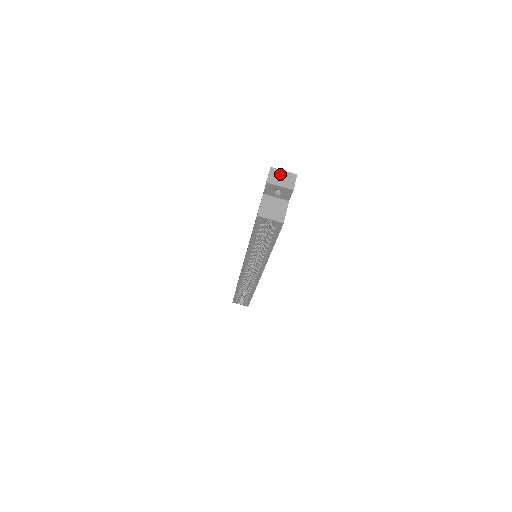
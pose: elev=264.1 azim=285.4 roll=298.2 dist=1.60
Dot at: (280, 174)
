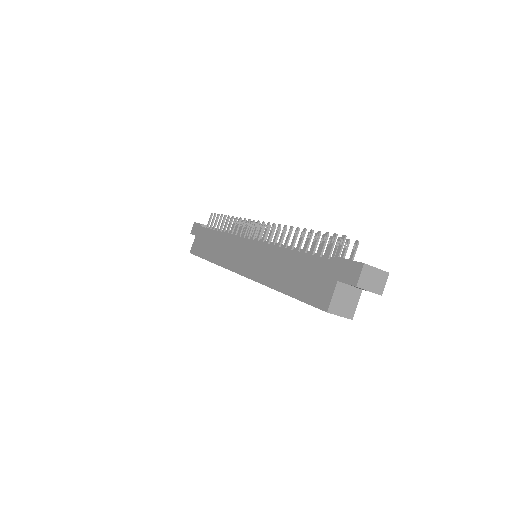
Dot at: (372, 273)
